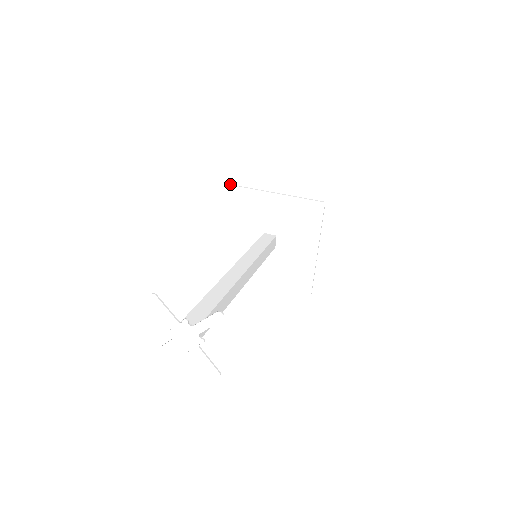
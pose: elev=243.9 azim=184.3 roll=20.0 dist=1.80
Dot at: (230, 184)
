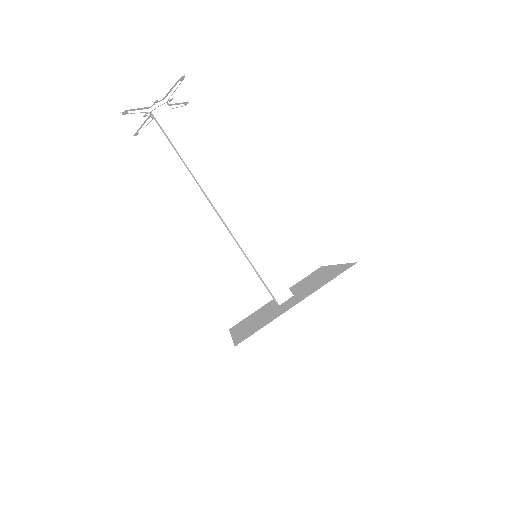
Dot at: occluded
